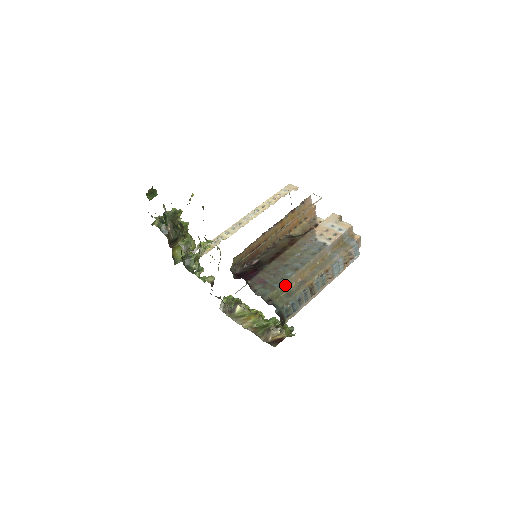
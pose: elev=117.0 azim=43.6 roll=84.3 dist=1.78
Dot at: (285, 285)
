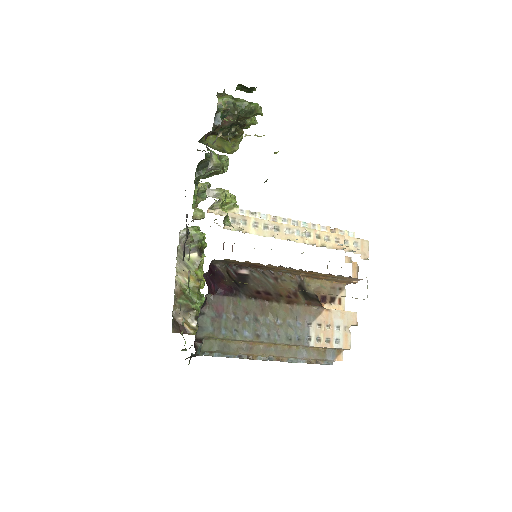
Dot at: (231, 339)
